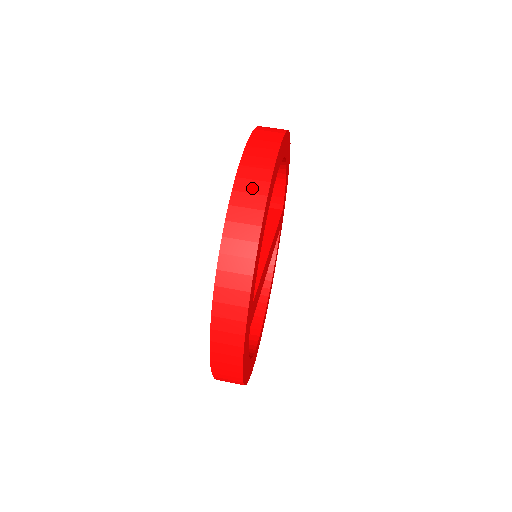
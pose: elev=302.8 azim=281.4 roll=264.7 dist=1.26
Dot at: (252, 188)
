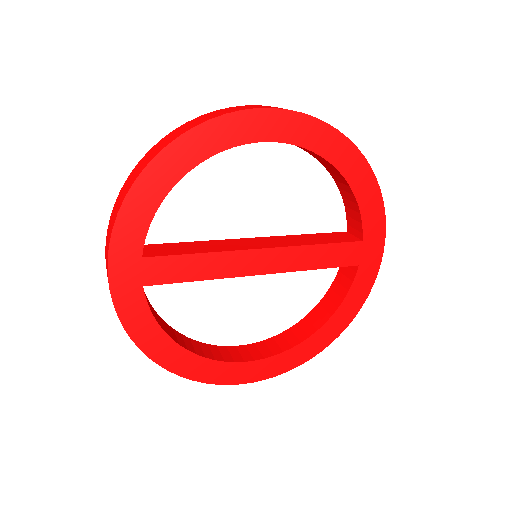
Dot at: (169, 139)
